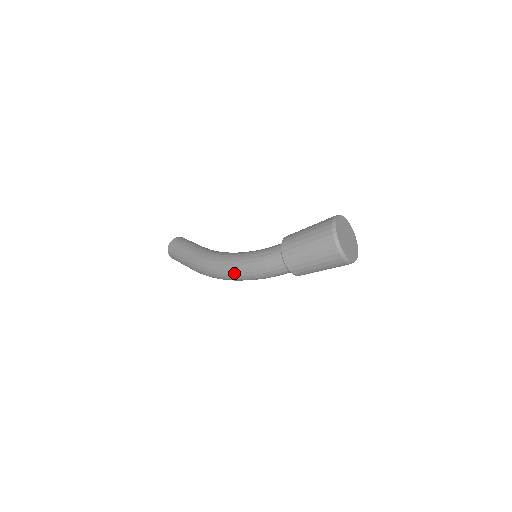
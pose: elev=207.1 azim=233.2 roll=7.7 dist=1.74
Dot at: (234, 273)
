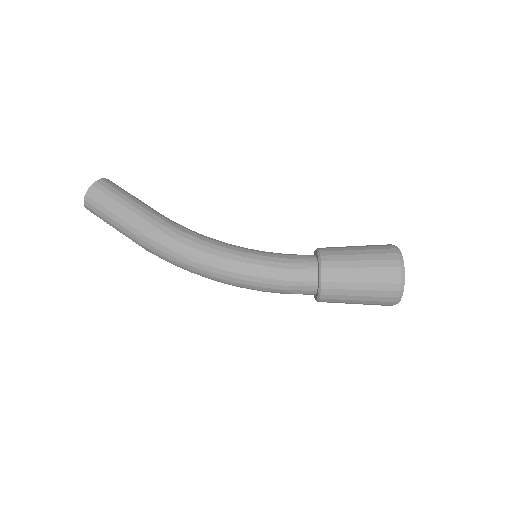
Dot at: (229, 276)
